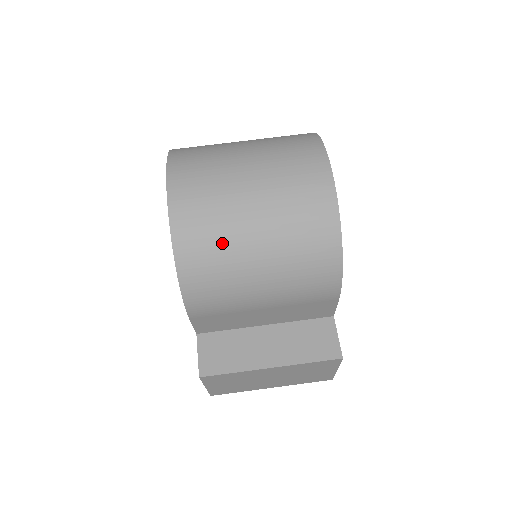
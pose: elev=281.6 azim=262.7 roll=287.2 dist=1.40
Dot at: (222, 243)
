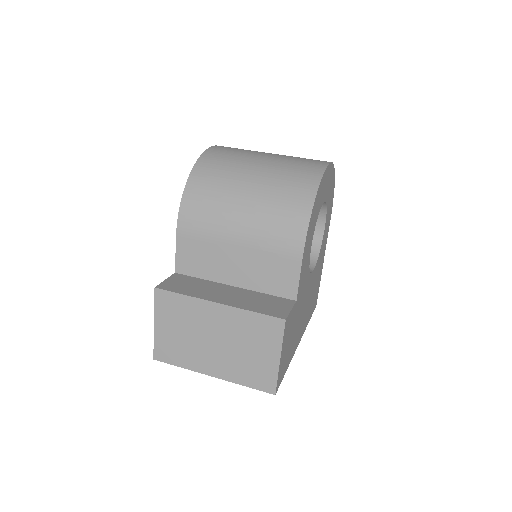
Dot at: (228, 173)
